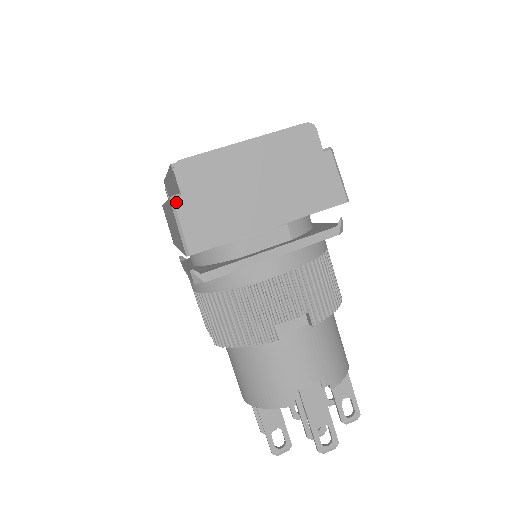
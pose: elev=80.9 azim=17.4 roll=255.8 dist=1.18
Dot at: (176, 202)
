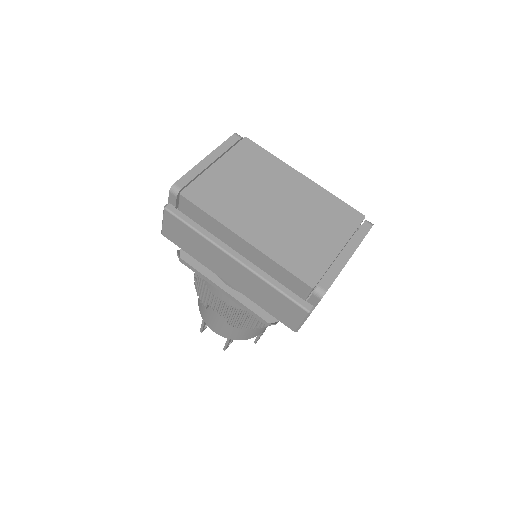
Dot at: occluded
